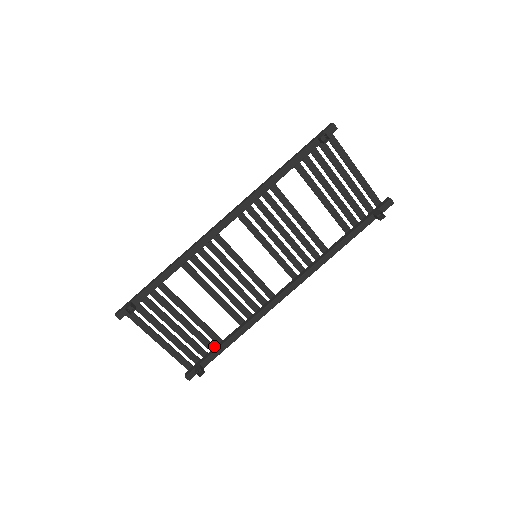
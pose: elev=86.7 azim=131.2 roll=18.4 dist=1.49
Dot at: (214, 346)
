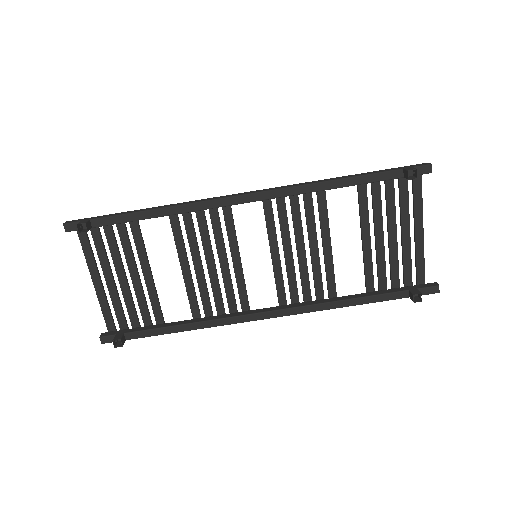
Dot at: (152, 324)
